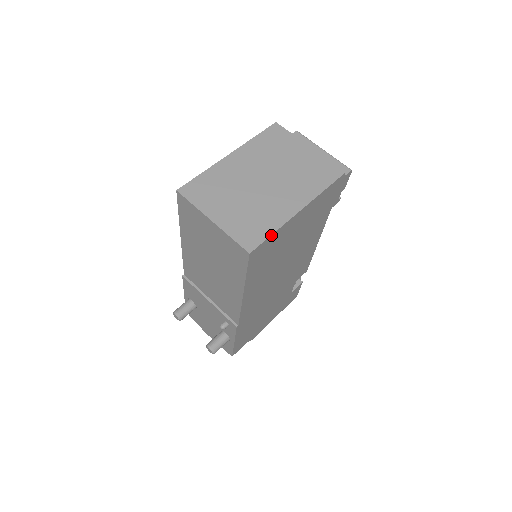
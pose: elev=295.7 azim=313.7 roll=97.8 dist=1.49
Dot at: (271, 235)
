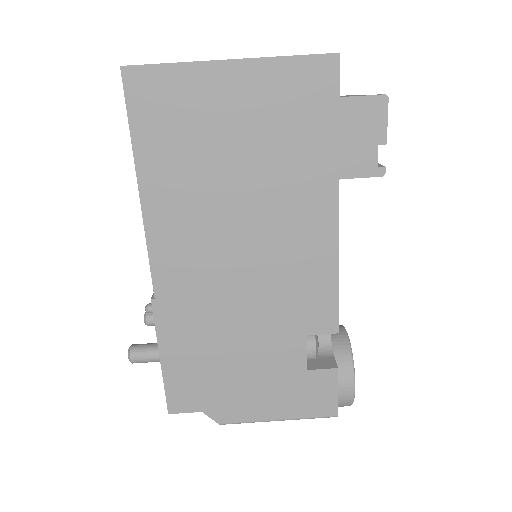
Dot at: (165, 64)
